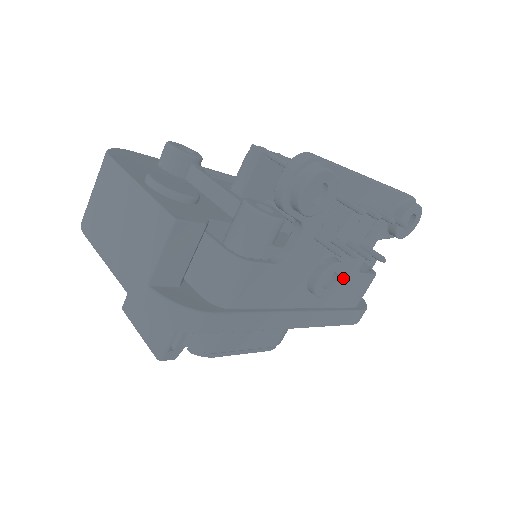
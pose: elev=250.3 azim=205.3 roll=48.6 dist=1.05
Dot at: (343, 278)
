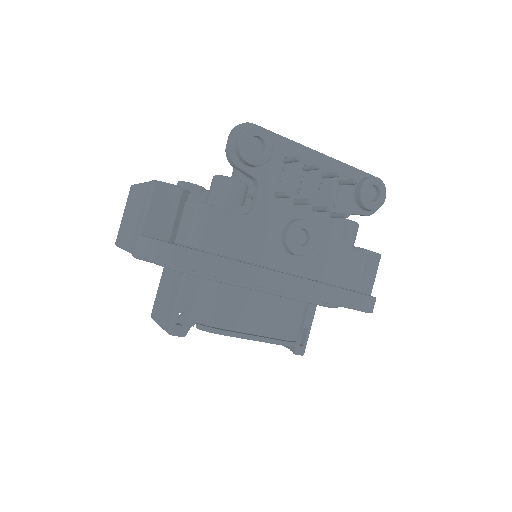
Dot at: (324, 248)
